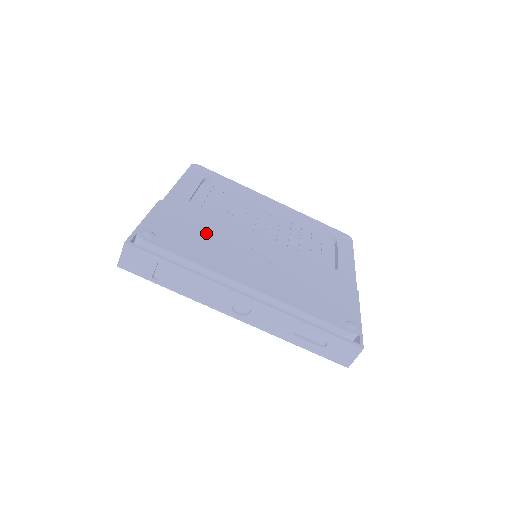
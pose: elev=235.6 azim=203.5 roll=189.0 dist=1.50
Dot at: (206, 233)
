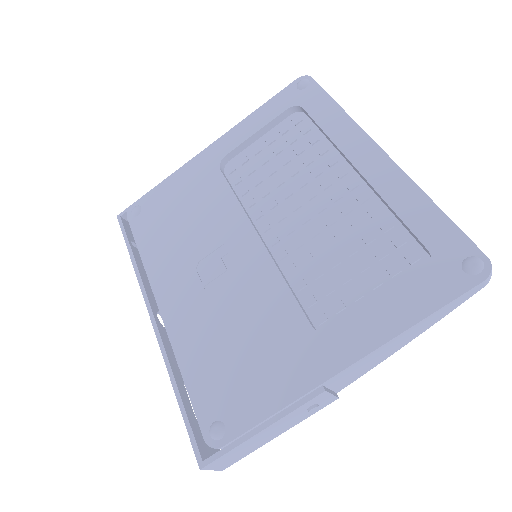
Dot at: (191, 216)
